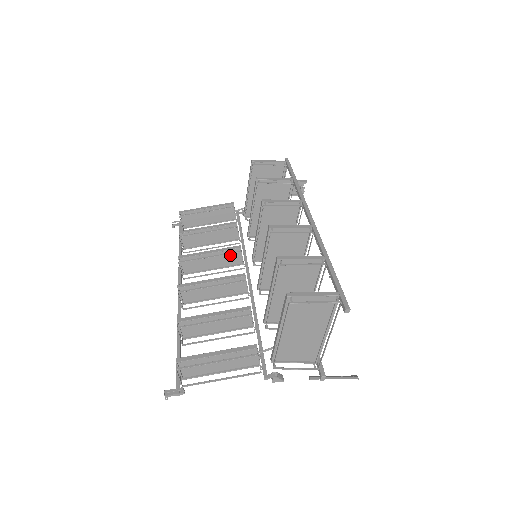
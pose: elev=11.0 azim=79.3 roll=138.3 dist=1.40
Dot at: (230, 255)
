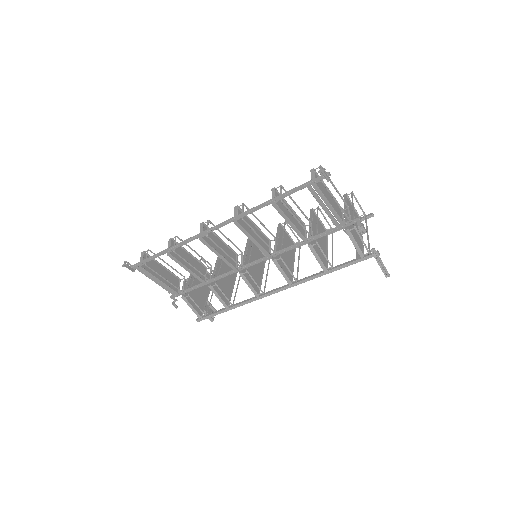
Dot at: (230, 255)
